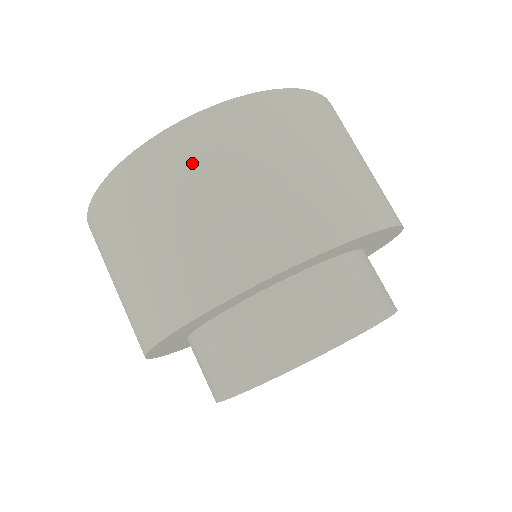
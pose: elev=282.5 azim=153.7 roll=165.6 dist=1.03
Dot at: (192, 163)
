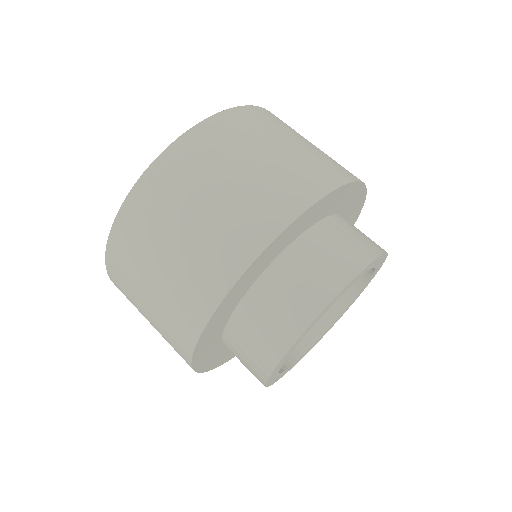
Dot at: (198, 163)
